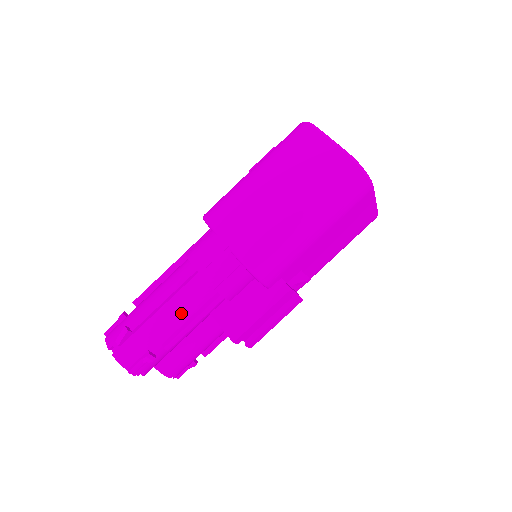
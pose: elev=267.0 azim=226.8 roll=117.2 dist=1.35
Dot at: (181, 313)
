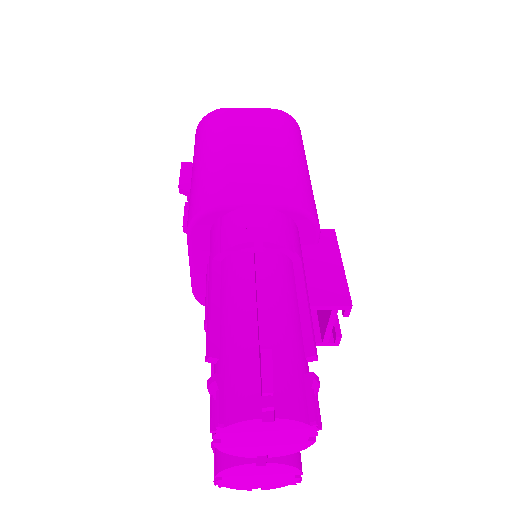
Dot at: (290, 301)
